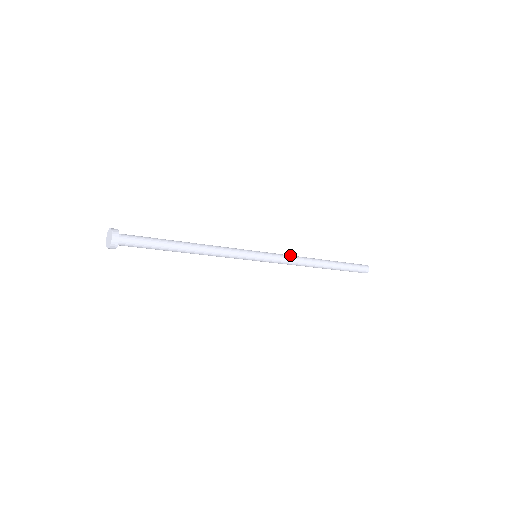
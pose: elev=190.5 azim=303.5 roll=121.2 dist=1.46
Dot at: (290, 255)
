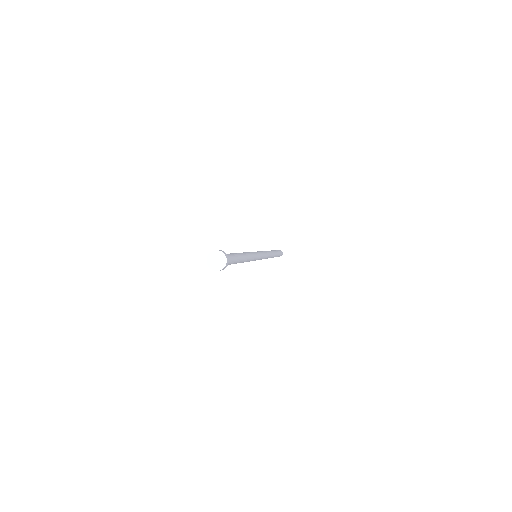
Dot at: (265, 251)
